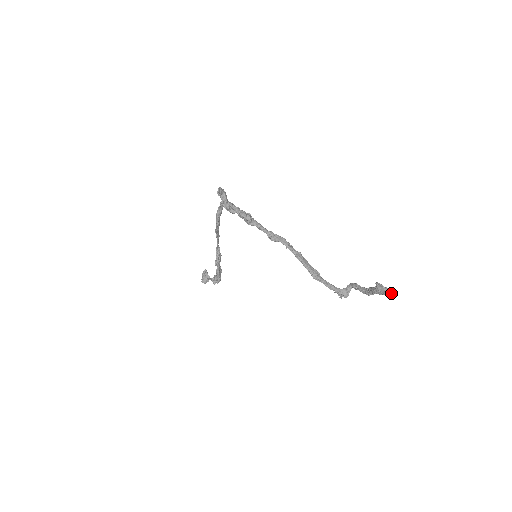
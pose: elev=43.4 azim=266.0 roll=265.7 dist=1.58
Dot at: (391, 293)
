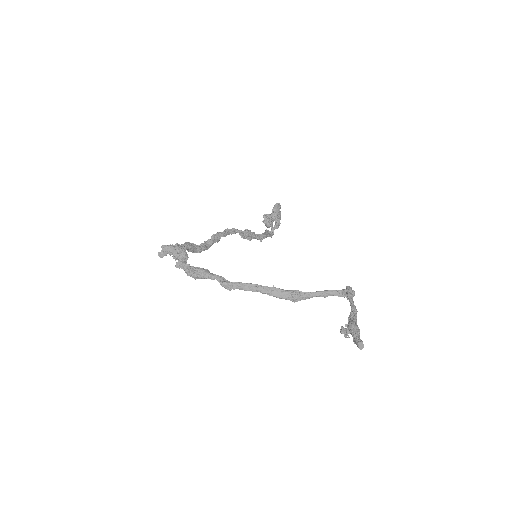
Dot at: occluded
